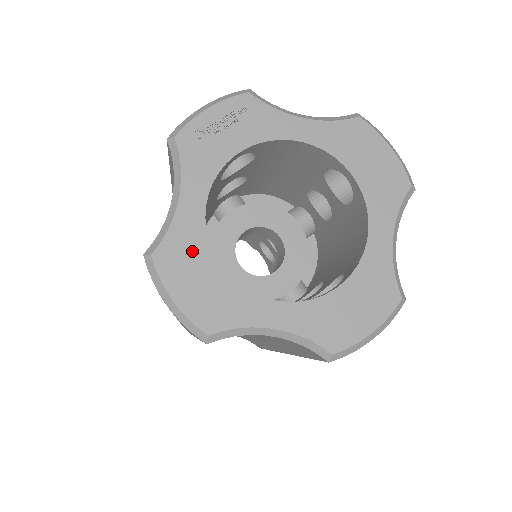
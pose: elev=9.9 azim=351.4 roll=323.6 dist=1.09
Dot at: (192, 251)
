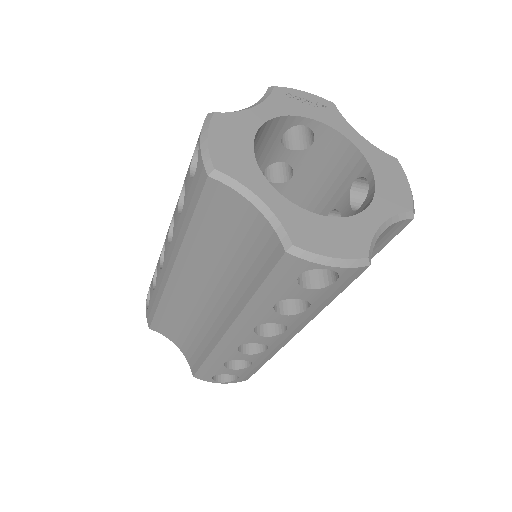
Dot at: (241, 130)
